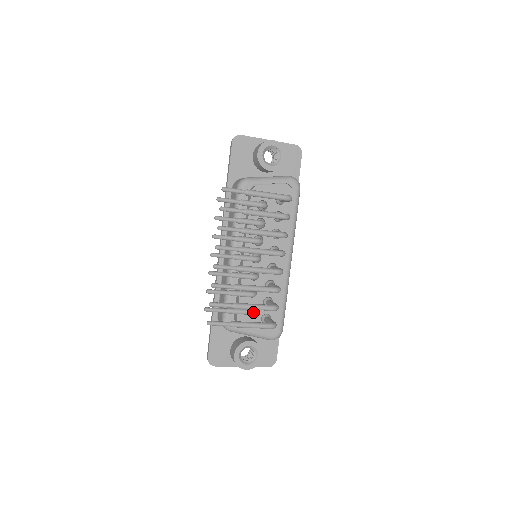
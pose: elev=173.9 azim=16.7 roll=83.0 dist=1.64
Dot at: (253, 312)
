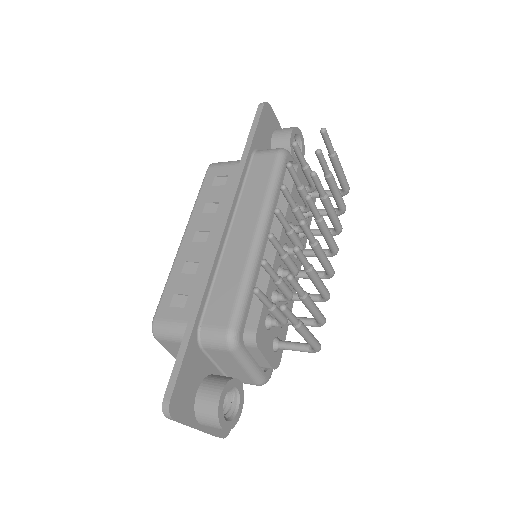
Dot at: (286, 323)
